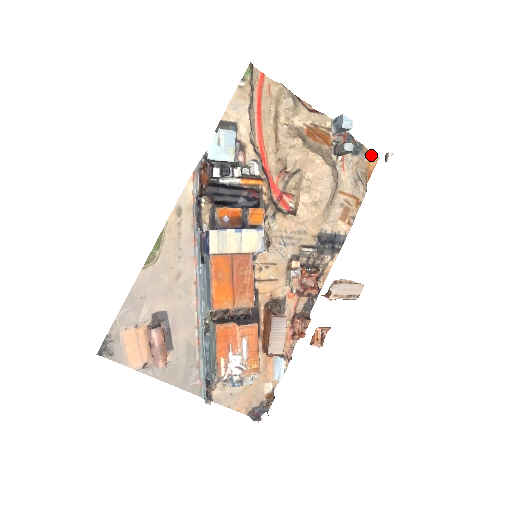
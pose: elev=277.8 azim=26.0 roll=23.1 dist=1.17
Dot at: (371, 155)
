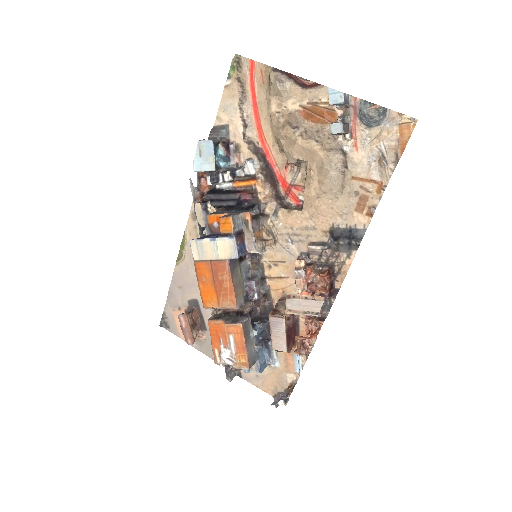
Dot at: (405, 119)
